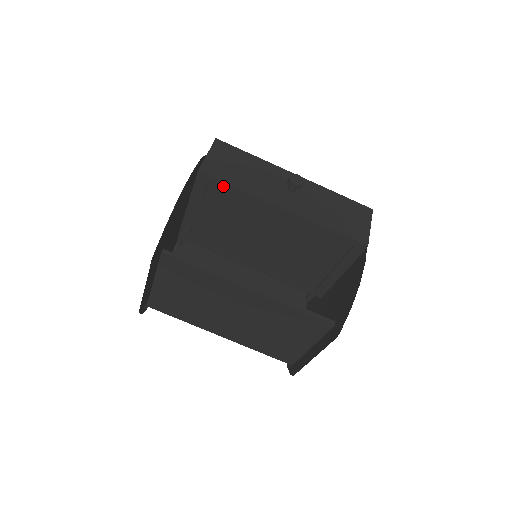
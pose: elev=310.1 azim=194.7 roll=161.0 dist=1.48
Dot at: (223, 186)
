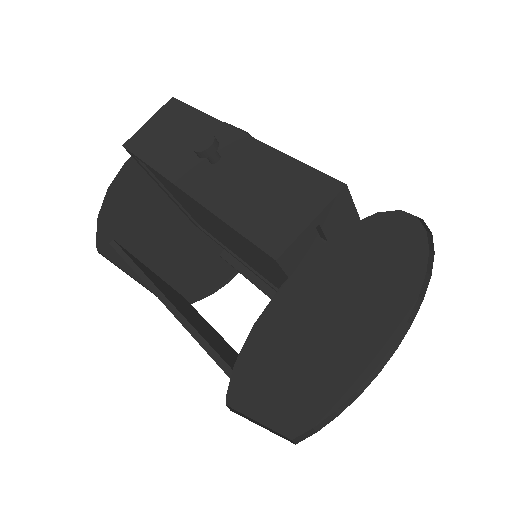
Dot at: (142, 162)
